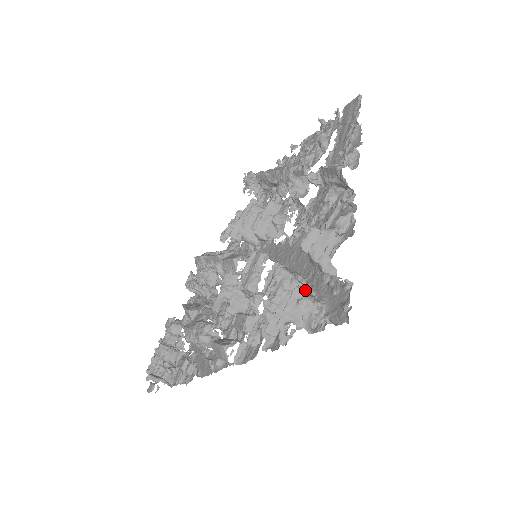
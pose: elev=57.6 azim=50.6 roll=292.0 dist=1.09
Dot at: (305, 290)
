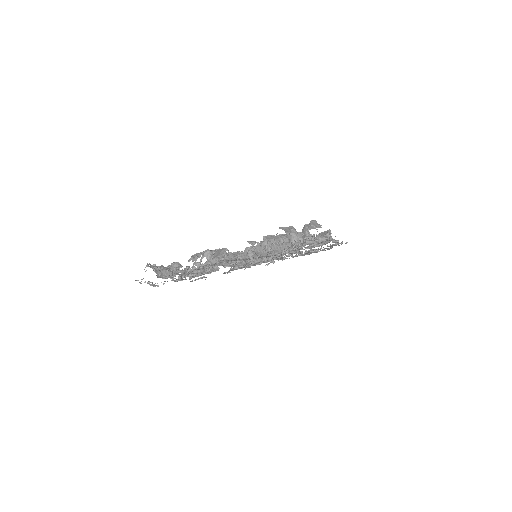
Dot at: occluded
